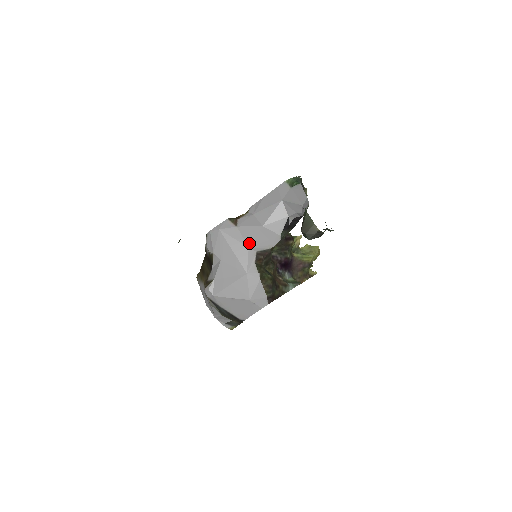
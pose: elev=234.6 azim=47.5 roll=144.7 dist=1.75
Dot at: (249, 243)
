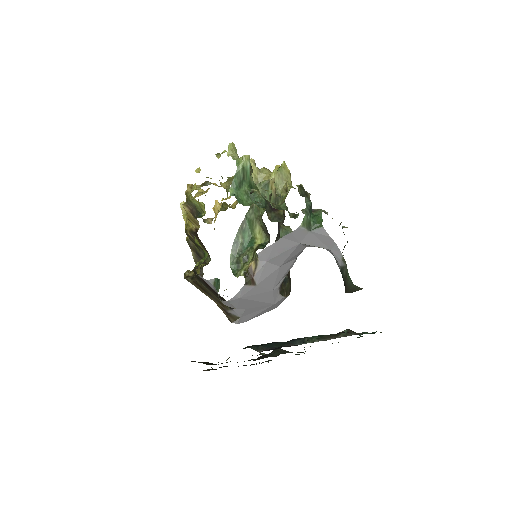
Dot at: (272, 288)
